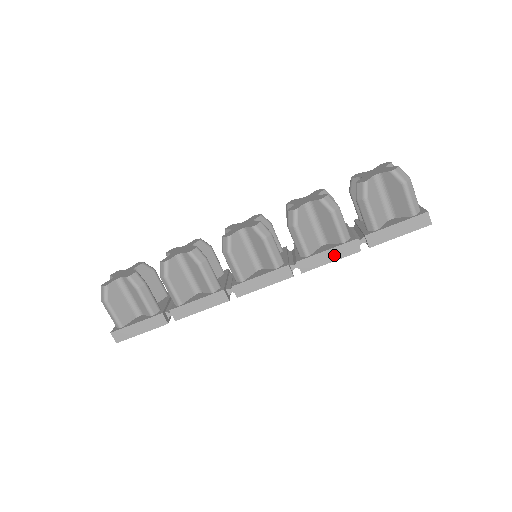
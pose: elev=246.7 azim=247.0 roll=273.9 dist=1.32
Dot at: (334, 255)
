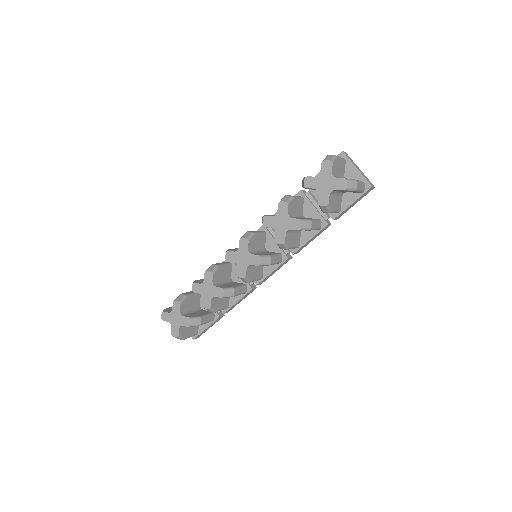
Dot at: (315, 237)
